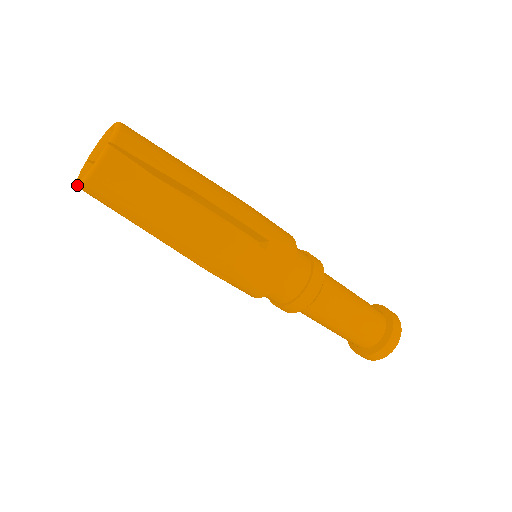
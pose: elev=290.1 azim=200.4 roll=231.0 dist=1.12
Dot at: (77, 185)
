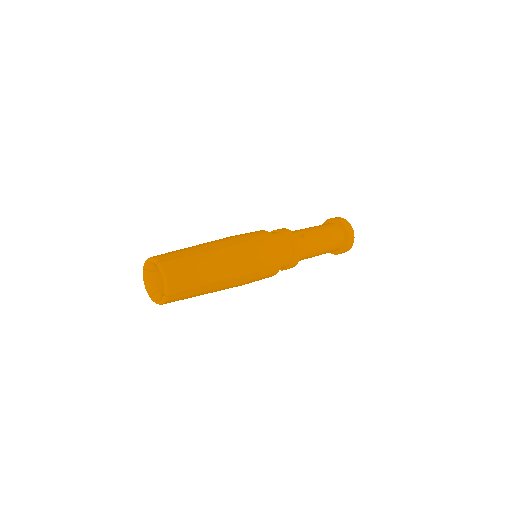
Dot at: occluded
